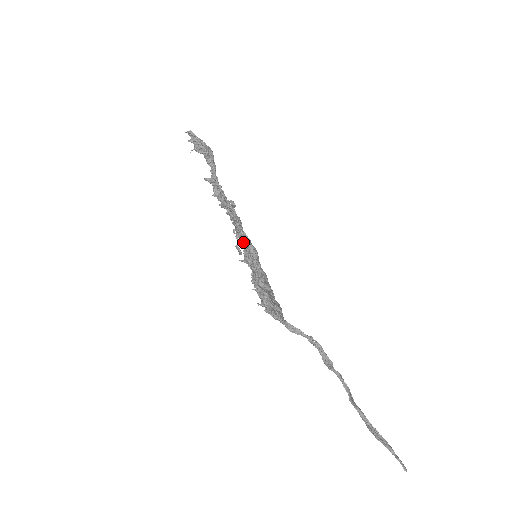
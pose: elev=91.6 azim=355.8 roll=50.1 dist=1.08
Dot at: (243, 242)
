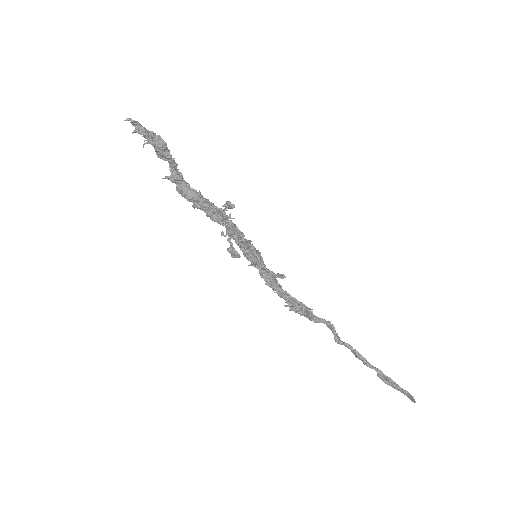
Dot at: (249, 245)
